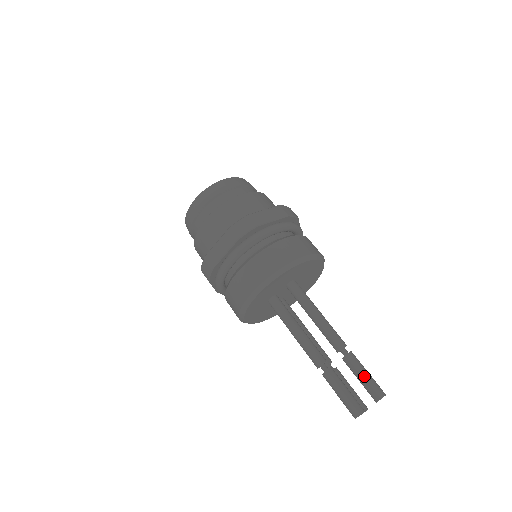
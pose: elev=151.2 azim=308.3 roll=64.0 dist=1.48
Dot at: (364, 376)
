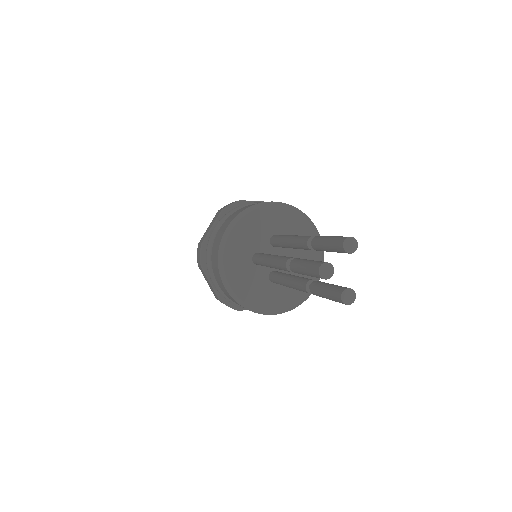
Dot at: (329, 237)
